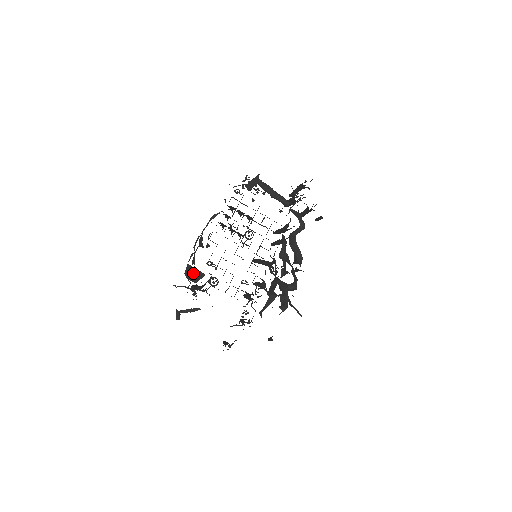
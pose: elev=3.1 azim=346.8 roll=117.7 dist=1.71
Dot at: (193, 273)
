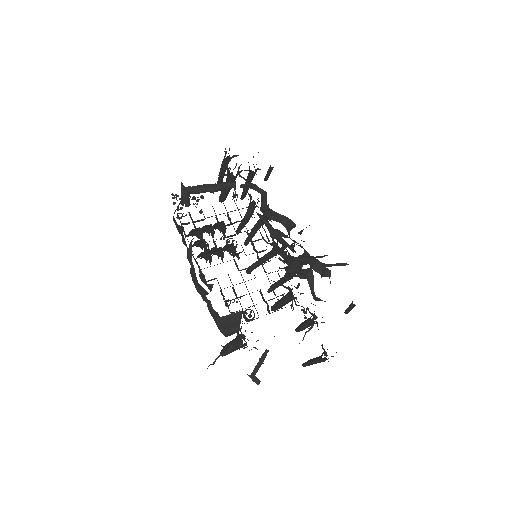
Dot at: (229, 323)
